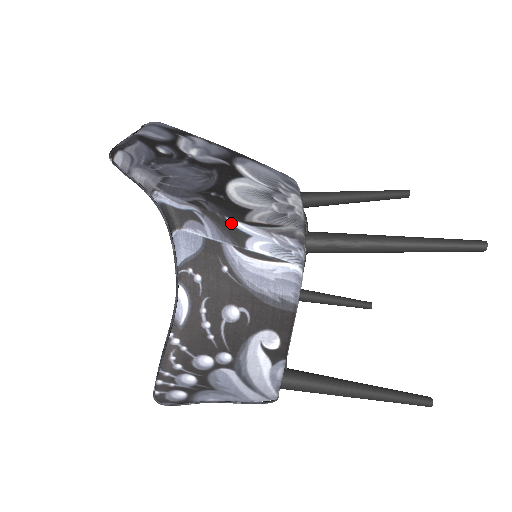
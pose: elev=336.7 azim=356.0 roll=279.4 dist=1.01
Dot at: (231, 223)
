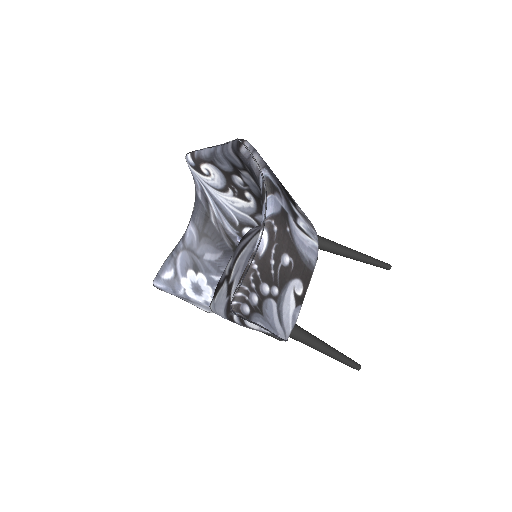
Dot at: (292, 205)
